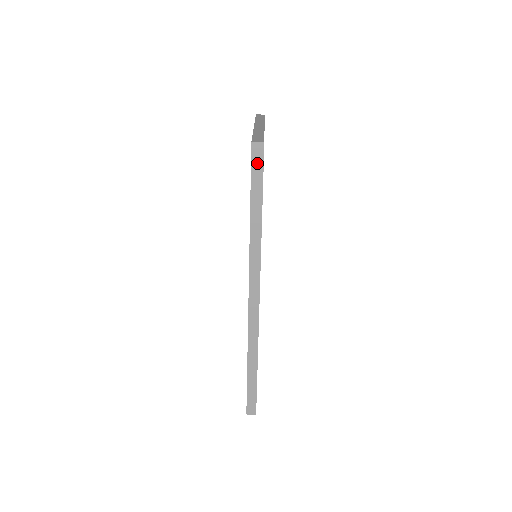
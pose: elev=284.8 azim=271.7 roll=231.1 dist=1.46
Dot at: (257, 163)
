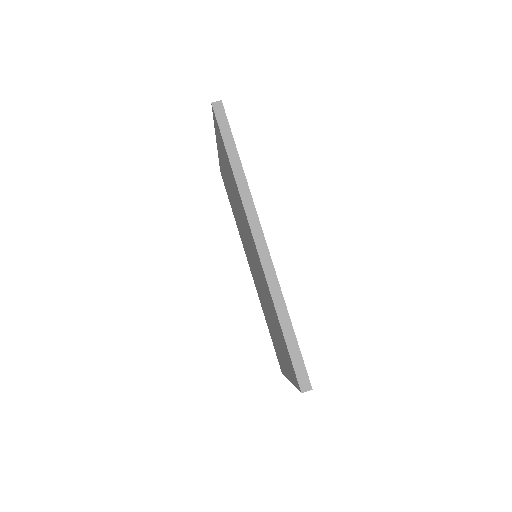
Dot at: (221, 117)
